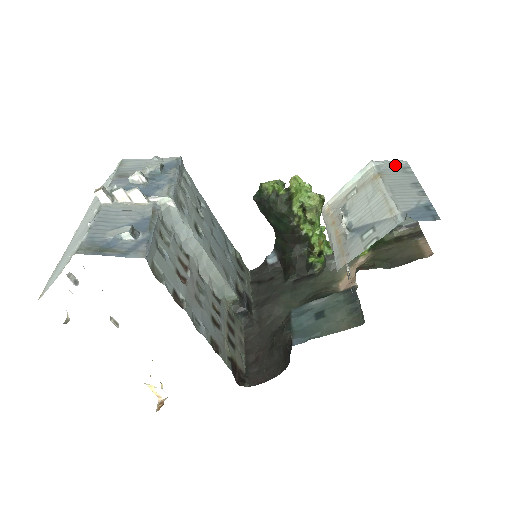
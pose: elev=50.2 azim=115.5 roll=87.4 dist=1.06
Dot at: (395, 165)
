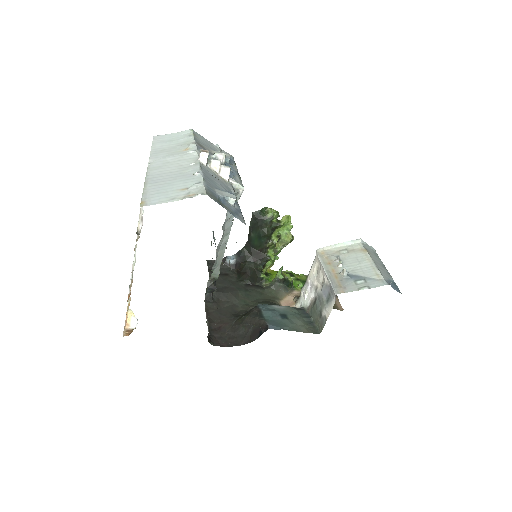
Dot at: (371, 249)
